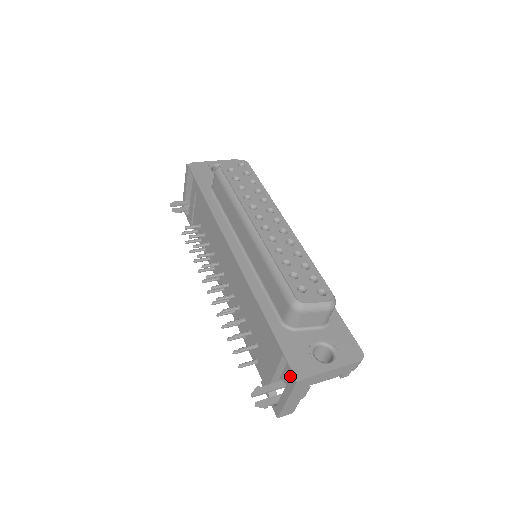
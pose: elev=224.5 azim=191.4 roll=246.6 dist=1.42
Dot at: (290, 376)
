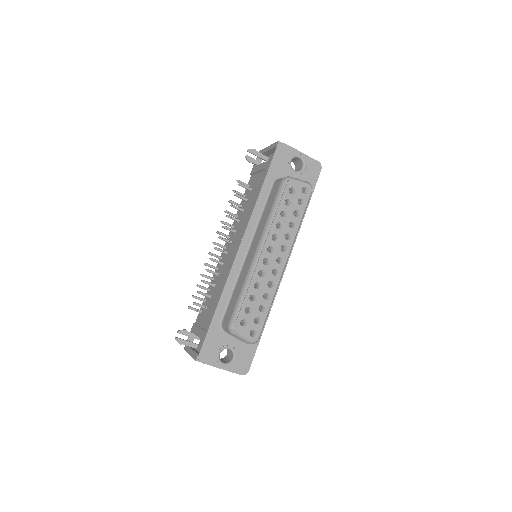
Dot at: occluded
